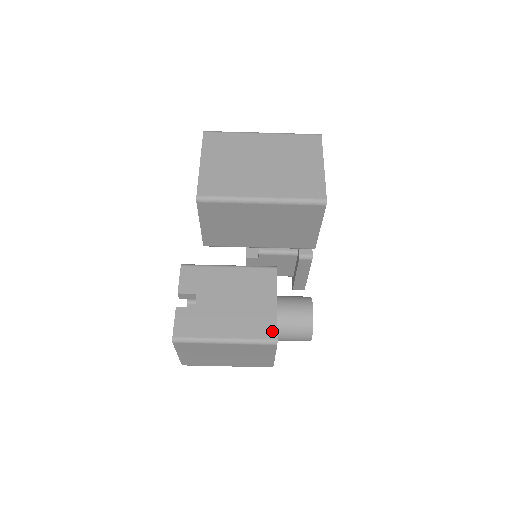
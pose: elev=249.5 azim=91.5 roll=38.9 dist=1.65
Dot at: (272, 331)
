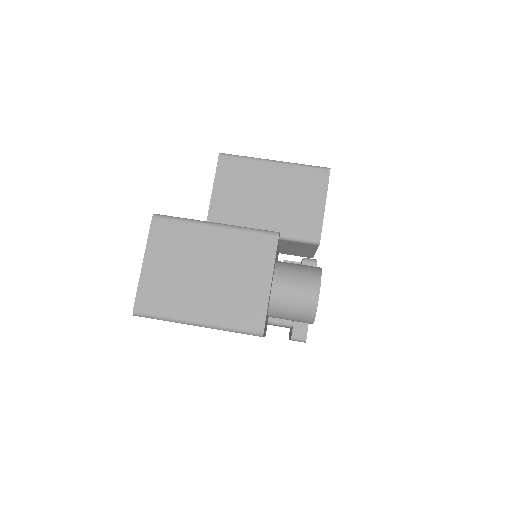
Dot at: occluded
